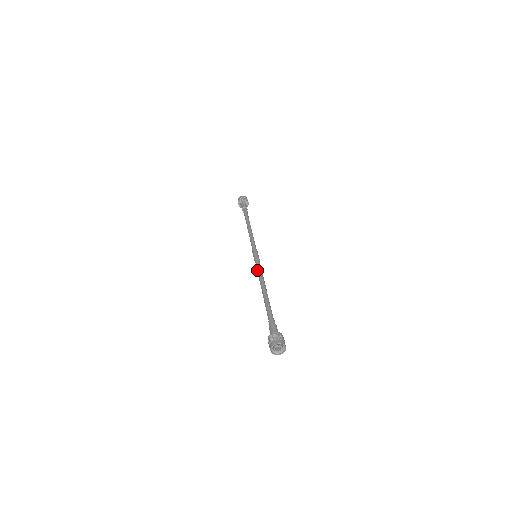
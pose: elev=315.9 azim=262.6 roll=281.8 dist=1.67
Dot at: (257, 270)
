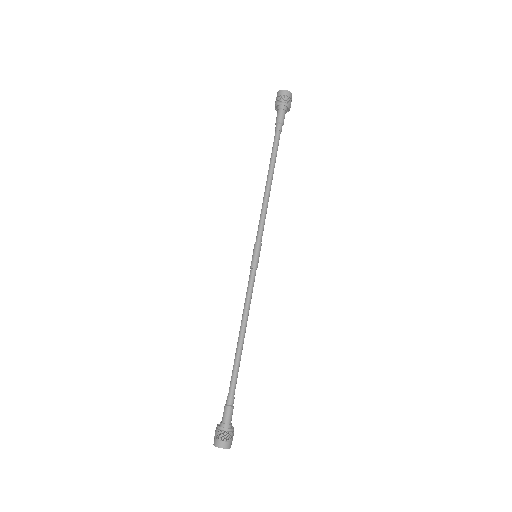
Dot at: occluded
